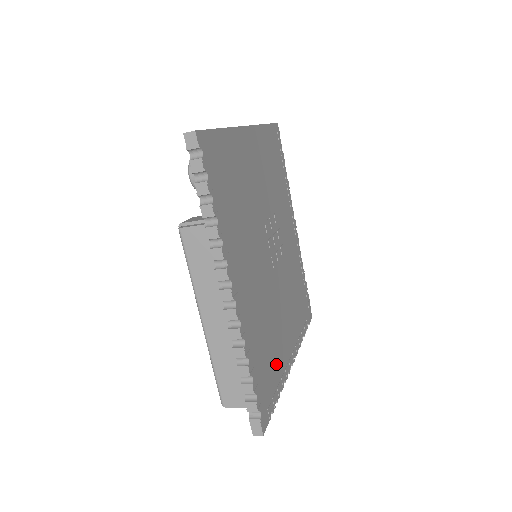
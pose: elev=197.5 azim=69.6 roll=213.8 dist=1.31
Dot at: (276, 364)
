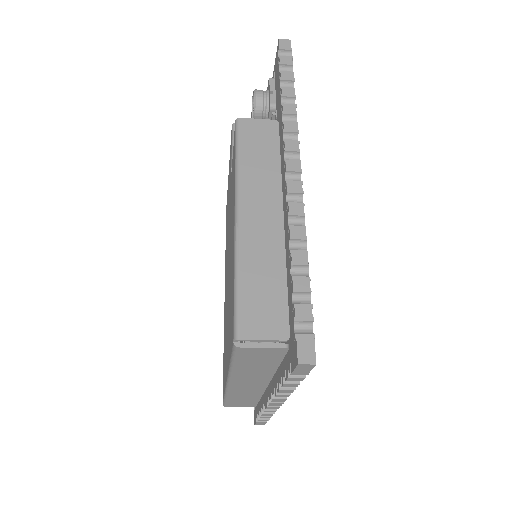
Dot at: occluded
